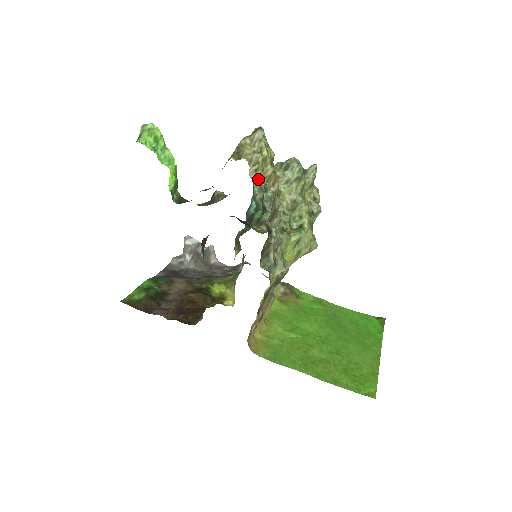
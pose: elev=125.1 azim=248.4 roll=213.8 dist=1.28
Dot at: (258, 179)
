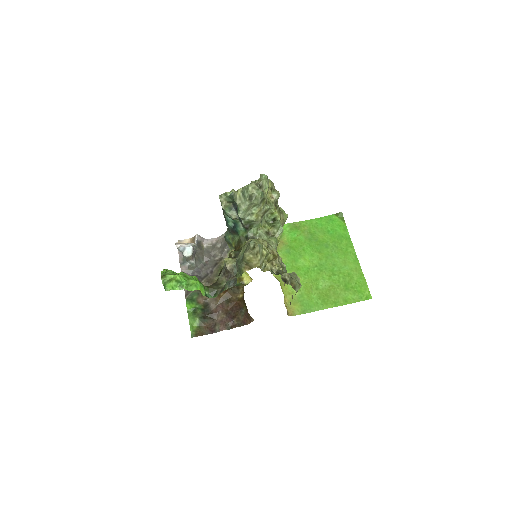
Dot at: occluded
